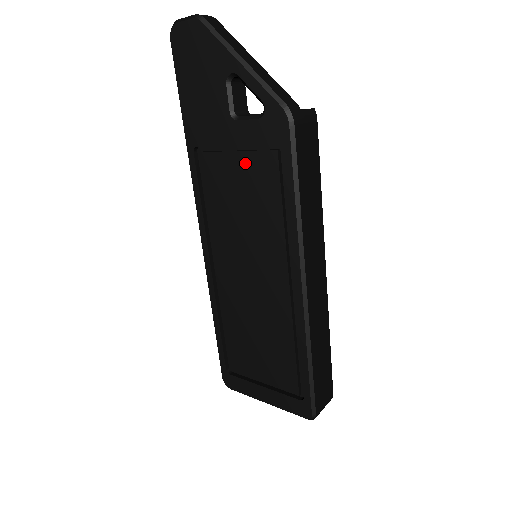
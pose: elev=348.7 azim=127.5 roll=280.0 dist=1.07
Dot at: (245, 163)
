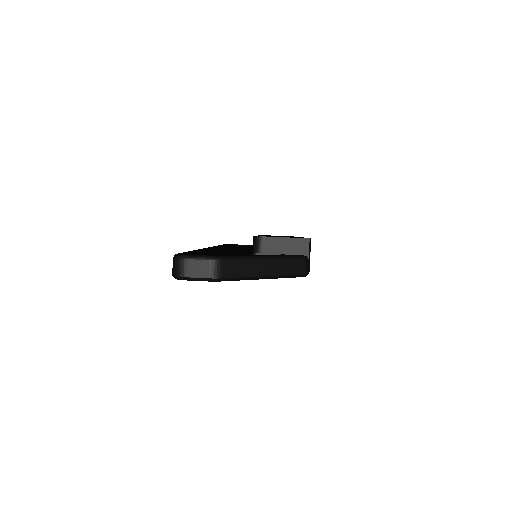
Dot at: occluded
